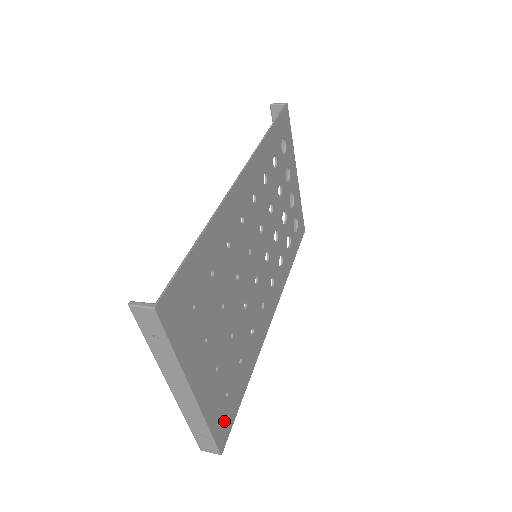
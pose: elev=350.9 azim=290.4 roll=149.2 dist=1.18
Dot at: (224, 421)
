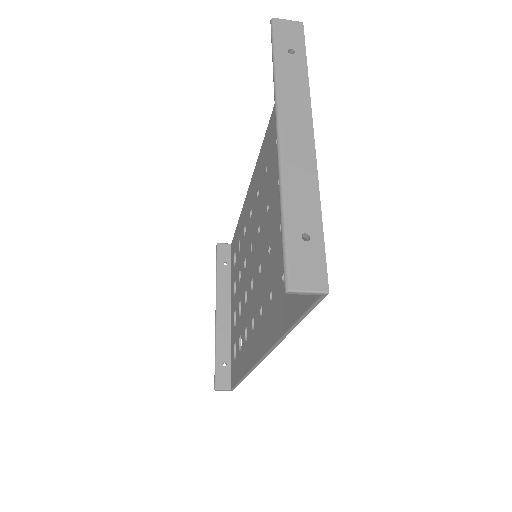
Dot at: occluded
